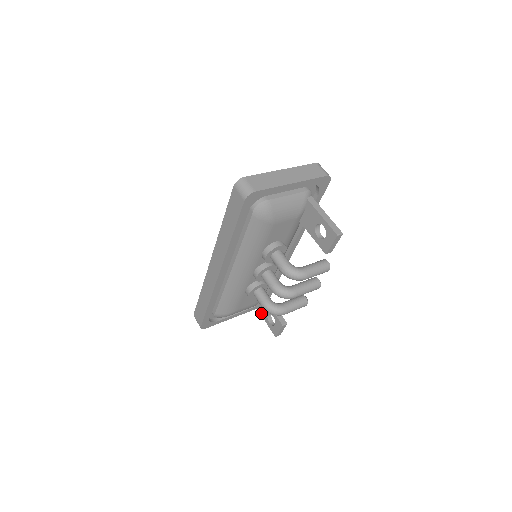
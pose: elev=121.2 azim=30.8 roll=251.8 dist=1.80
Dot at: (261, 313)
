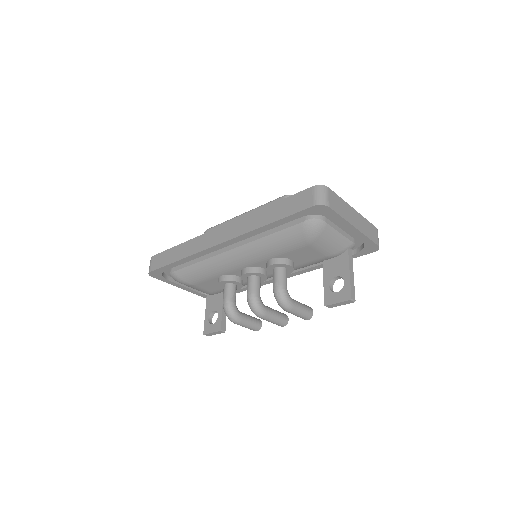
Dot at: (208, 304)
